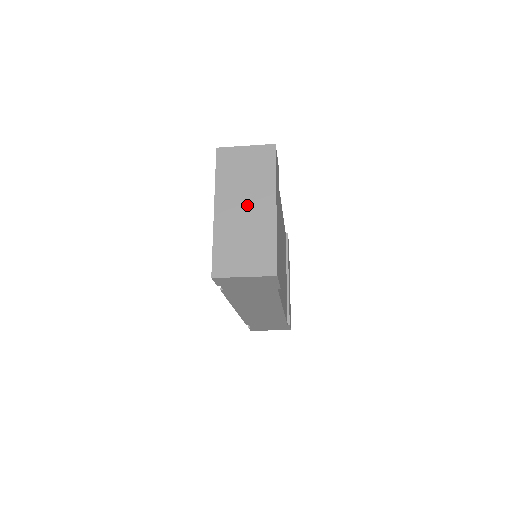
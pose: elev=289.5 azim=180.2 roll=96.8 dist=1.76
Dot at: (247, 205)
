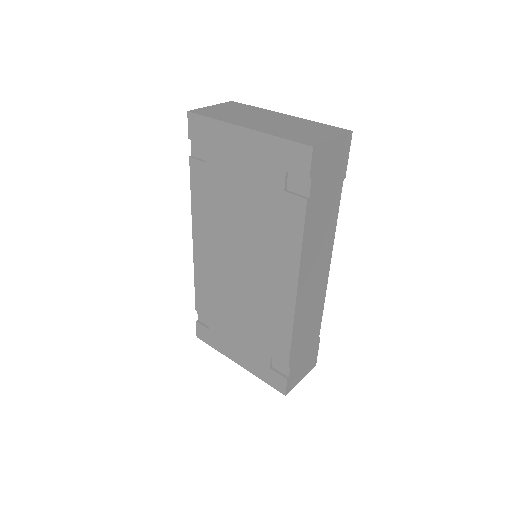
Dot at: (266, 119)
